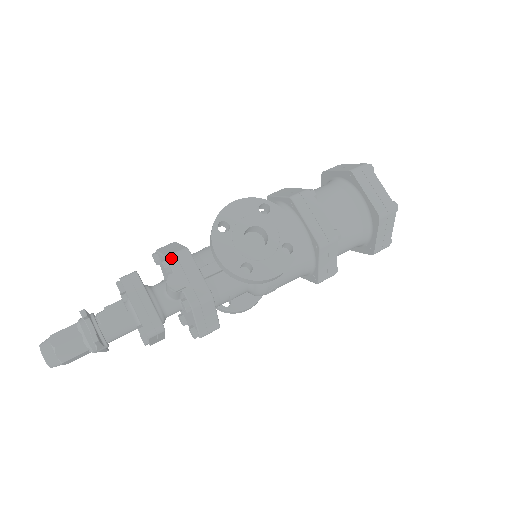
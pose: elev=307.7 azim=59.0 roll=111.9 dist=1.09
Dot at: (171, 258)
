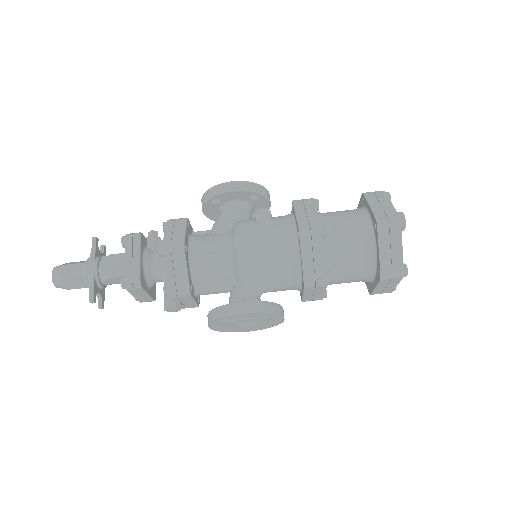
Dot at: (173, 297)
